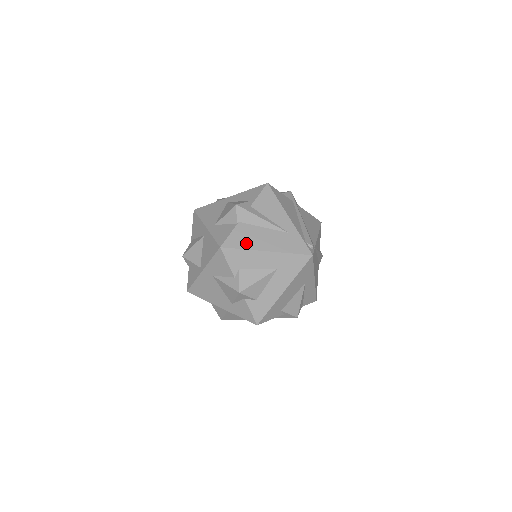
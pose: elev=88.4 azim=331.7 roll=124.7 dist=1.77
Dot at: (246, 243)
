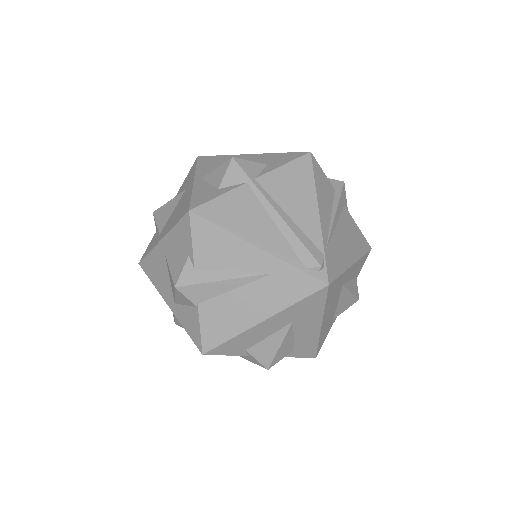
Dot at: (228, 328)
